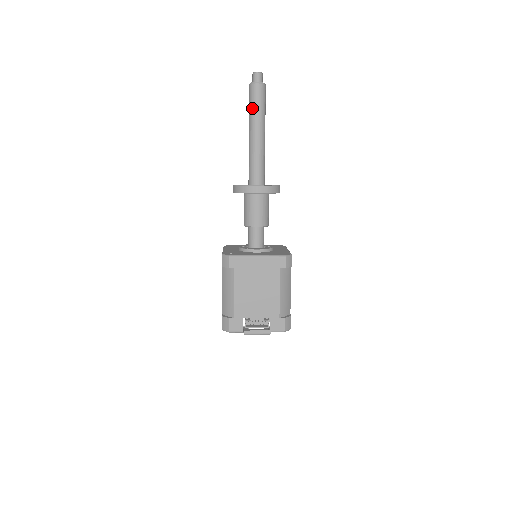
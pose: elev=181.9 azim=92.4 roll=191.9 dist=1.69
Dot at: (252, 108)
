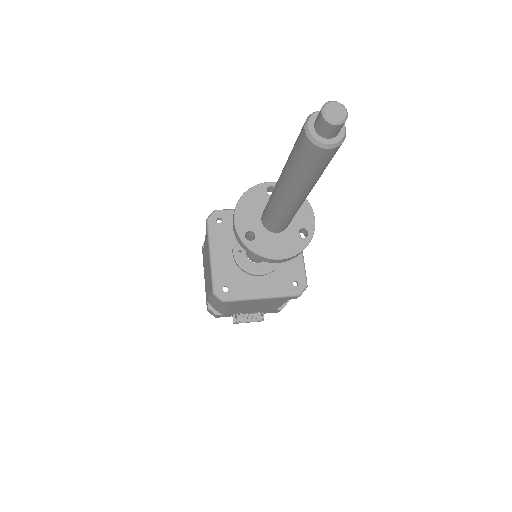
Dot at: (299, 172)
